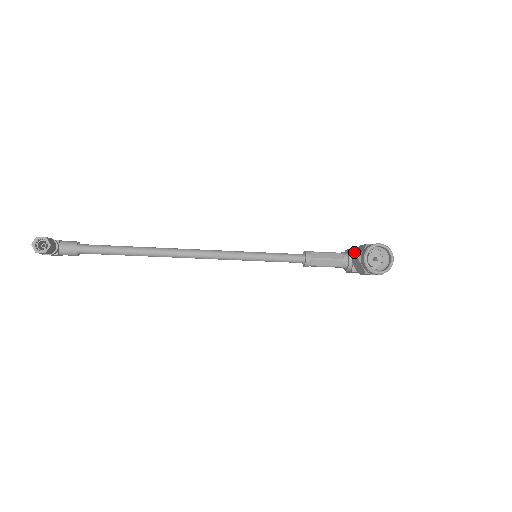
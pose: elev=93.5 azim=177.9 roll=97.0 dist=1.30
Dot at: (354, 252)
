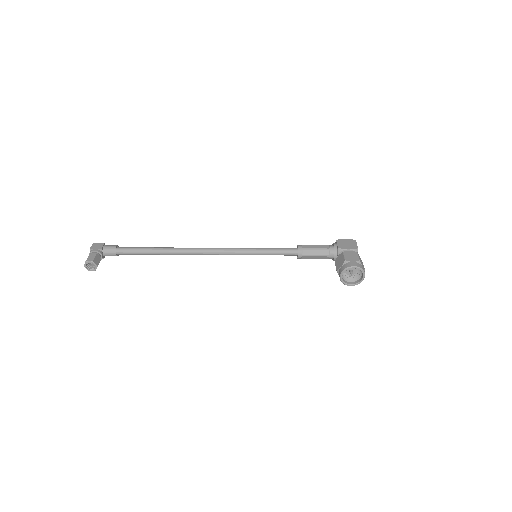
Dot at: (339, 252)
